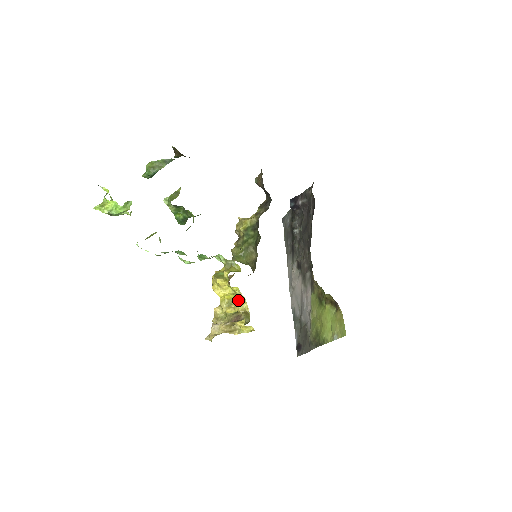
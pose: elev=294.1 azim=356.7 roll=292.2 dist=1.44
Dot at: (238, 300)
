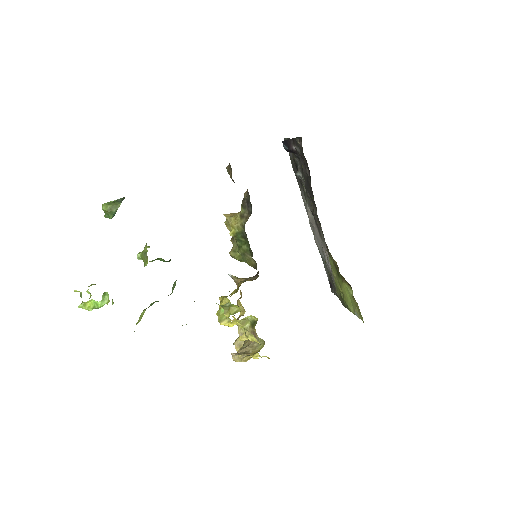
Dot at: (247, 335)
